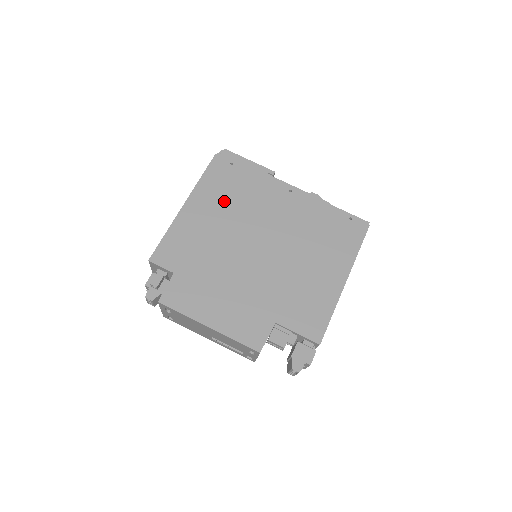
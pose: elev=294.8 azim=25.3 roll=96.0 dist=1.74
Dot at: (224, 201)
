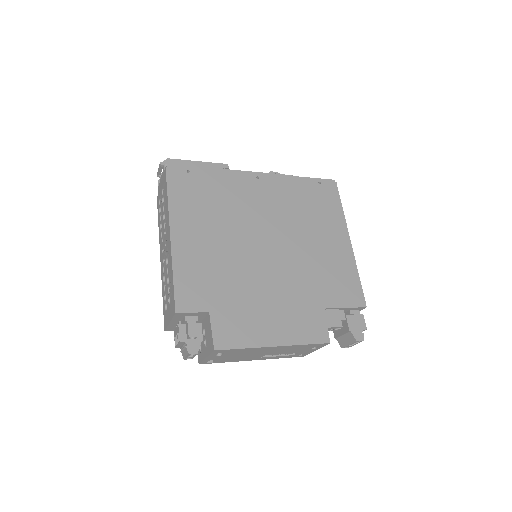
Dot at: (207, 214)
